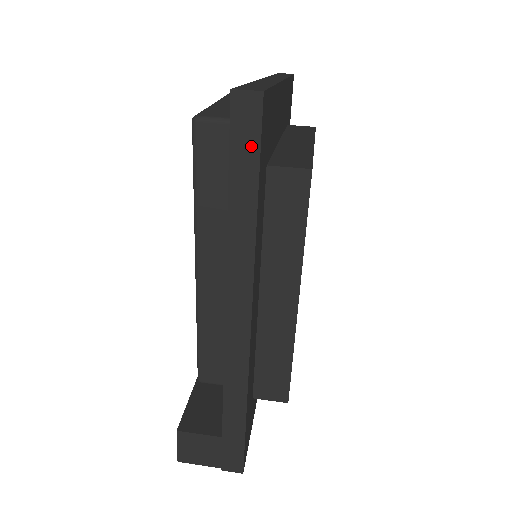
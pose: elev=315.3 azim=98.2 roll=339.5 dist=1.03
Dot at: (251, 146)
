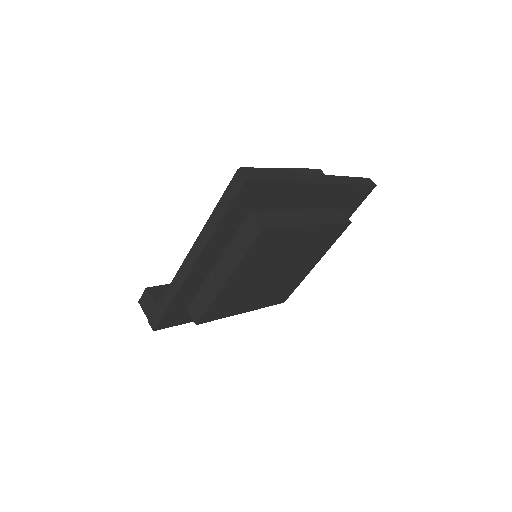
Dot at: (232, 196)
